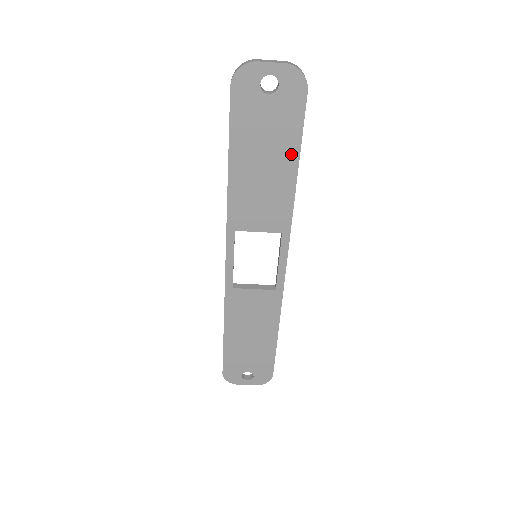
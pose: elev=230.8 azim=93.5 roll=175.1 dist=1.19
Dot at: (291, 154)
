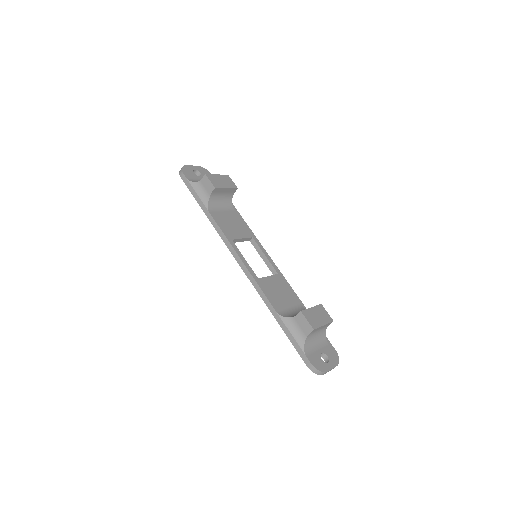
Dot at: occluded
